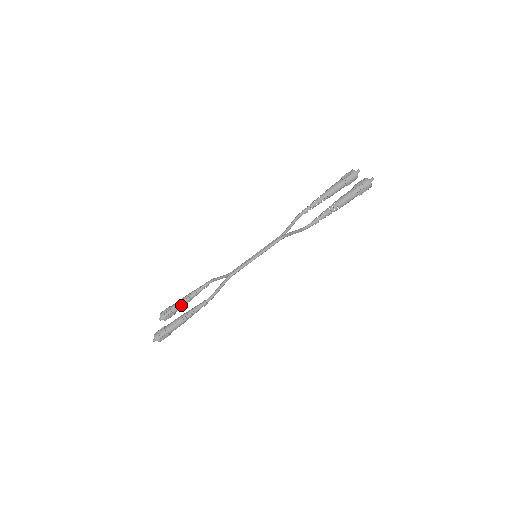
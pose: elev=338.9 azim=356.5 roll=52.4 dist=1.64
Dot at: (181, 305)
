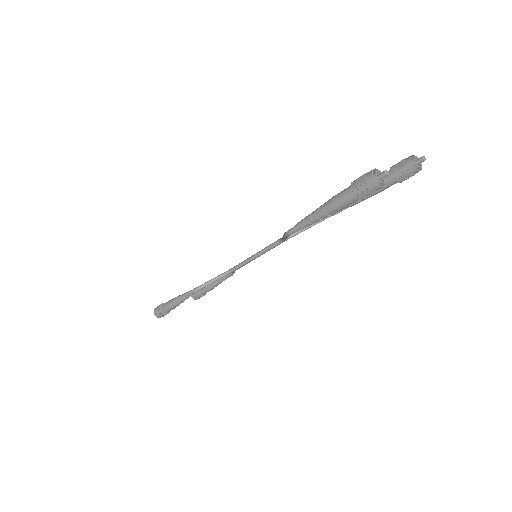
Dot at: (206, 288)
